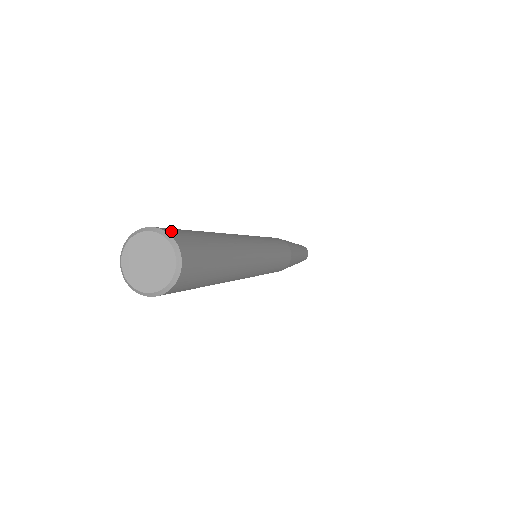
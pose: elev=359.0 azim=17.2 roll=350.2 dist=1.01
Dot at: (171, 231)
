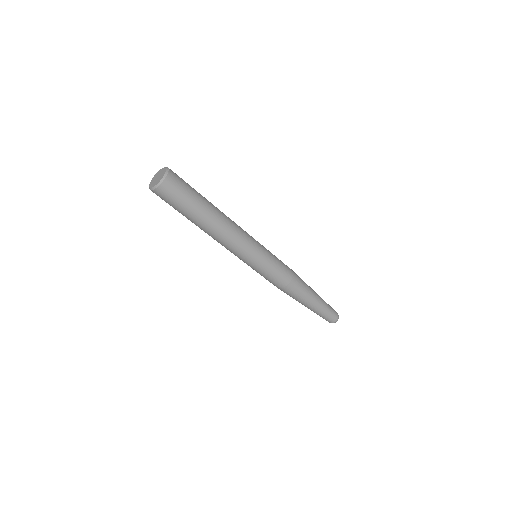
Dot at: (171, 170)
